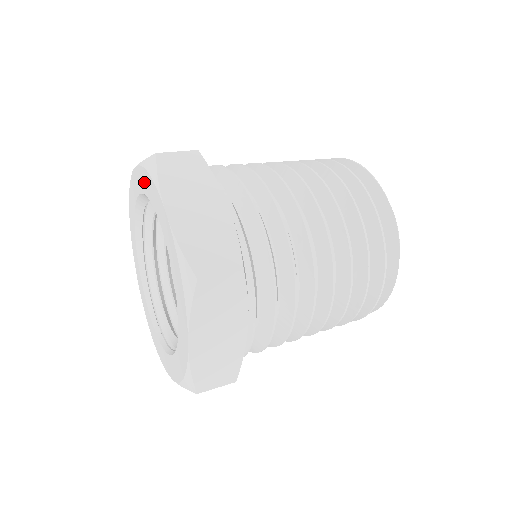
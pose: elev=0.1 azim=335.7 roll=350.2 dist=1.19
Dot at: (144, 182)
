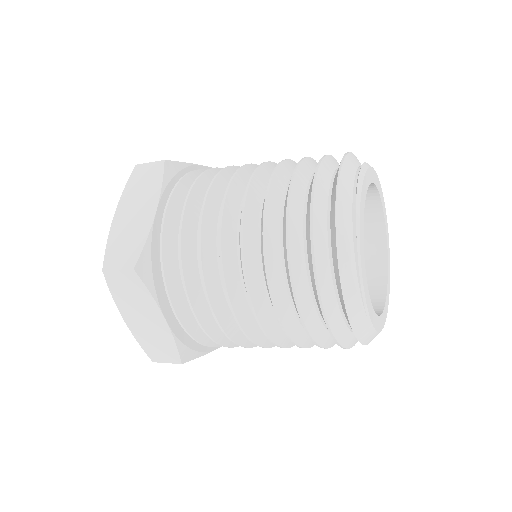
Dot at: occluded
